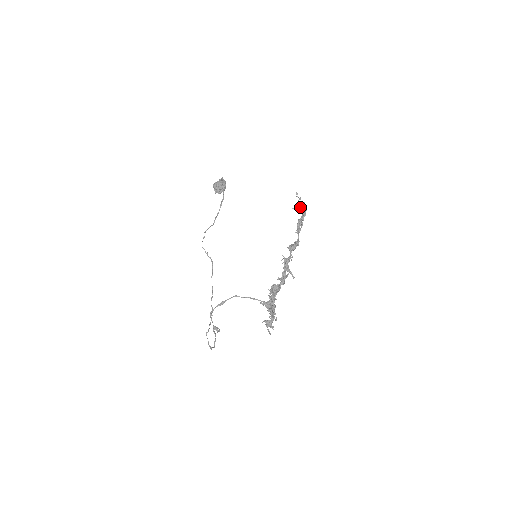
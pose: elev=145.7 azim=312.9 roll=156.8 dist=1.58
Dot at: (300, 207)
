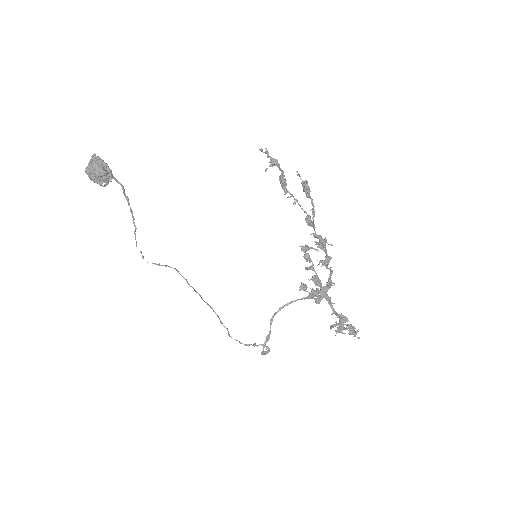
Dot at: (275, 164)
